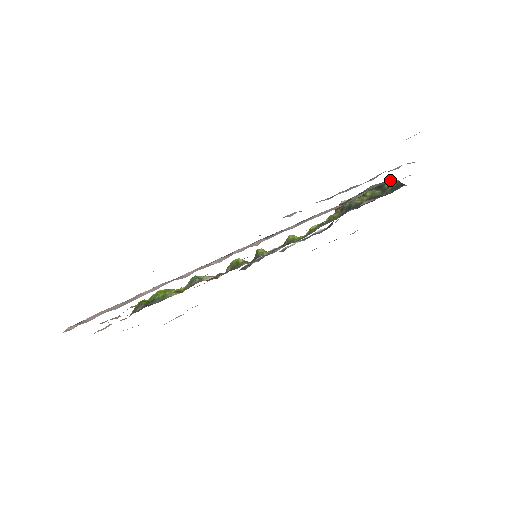
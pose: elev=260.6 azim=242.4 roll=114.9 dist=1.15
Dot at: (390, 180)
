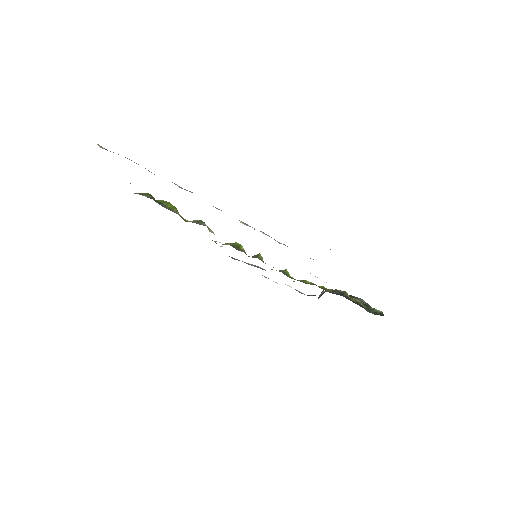
Dot at: occluded
